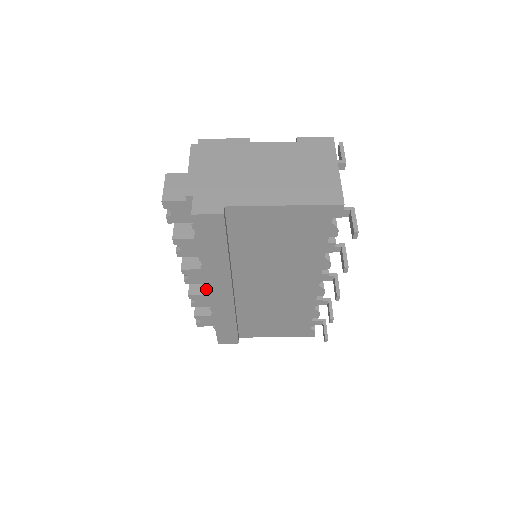
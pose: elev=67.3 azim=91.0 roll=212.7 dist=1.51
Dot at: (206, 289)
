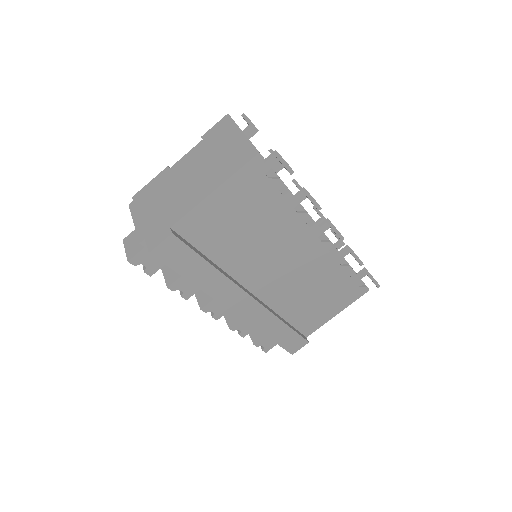
Dot at: occluded
